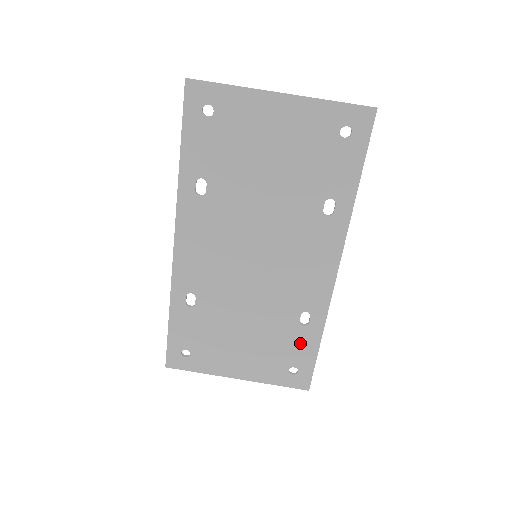
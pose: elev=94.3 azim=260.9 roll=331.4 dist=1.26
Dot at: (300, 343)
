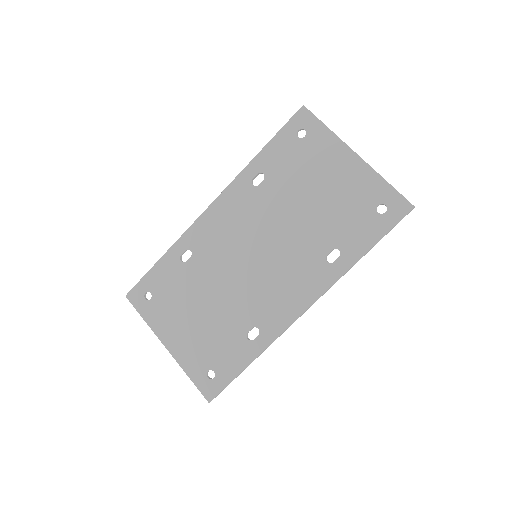
Dot at: (234, 353)
